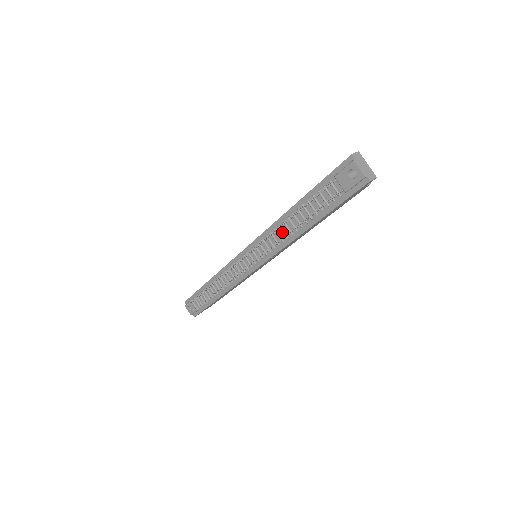
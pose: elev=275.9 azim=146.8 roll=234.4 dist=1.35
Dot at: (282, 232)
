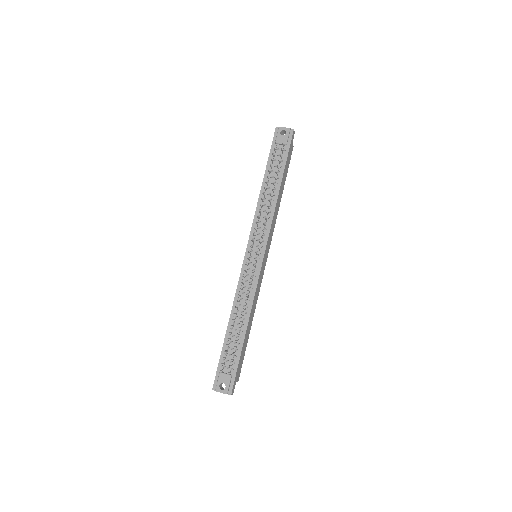
Dot at: (265, 207)
